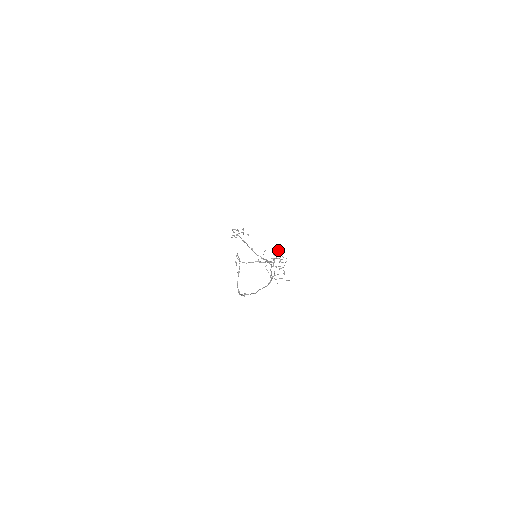
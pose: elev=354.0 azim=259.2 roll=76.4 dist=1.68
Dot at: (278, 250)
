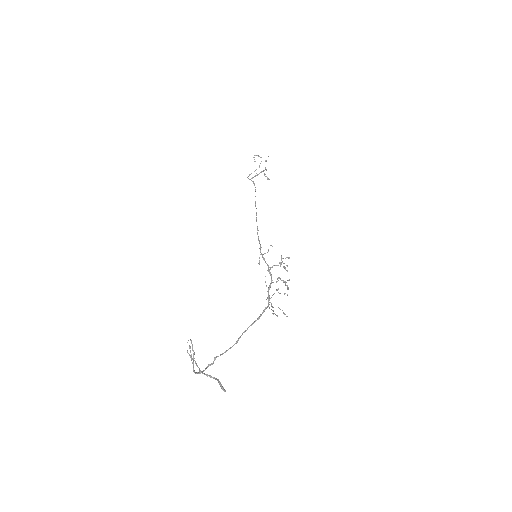
Dot at: occluded
